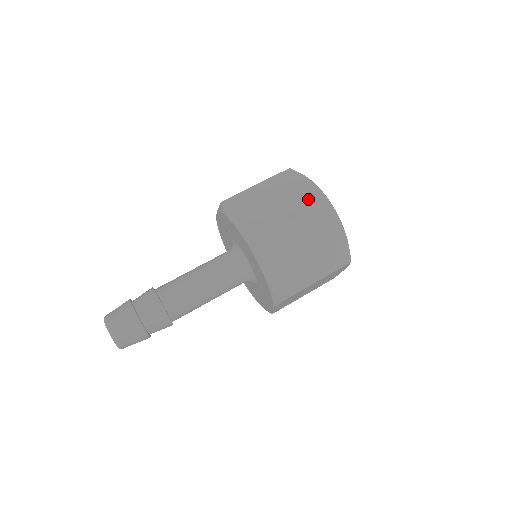
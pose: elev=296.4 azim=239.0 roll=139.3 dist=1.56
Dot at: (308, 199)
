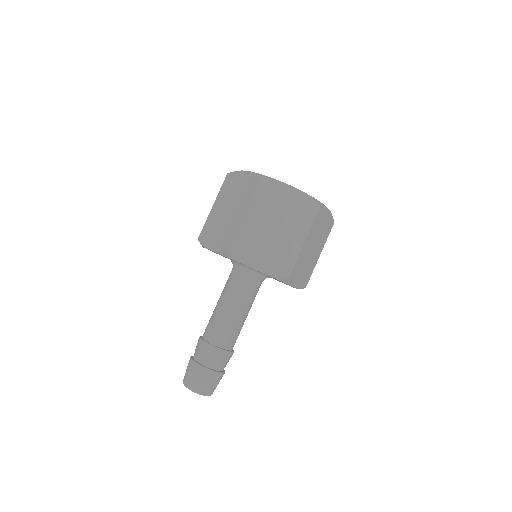
Dot at: (304, 212)
